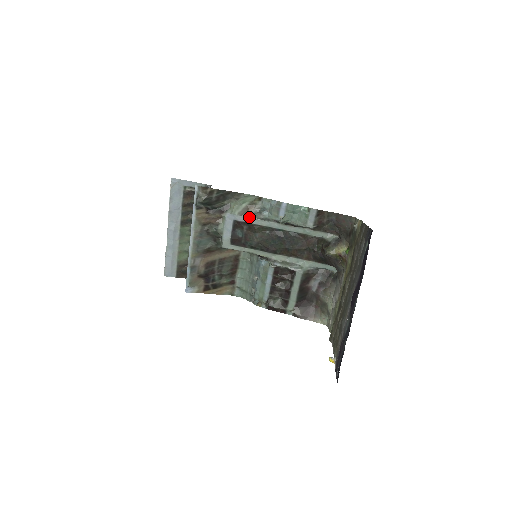
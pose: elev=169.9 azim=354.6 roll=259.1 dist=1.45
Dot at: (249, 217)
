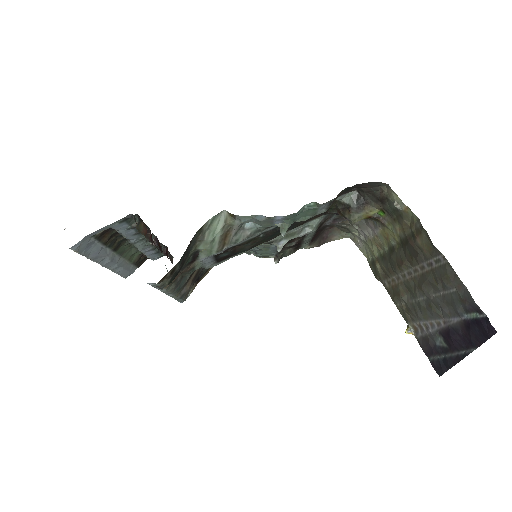
Dot at: (232, 245)
